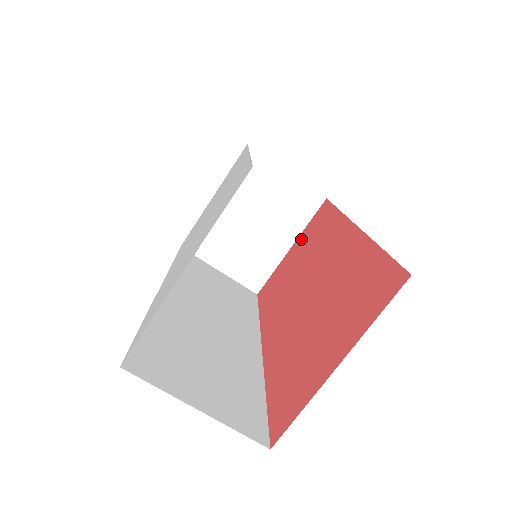
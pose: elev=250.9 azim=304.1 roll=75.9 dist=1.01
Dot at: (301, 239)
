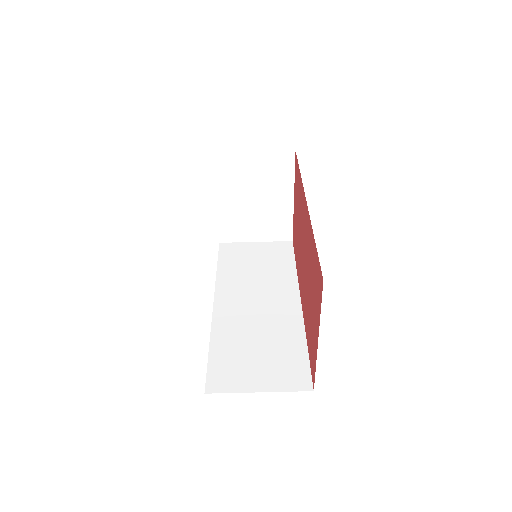
Dot at: (295, 193)
